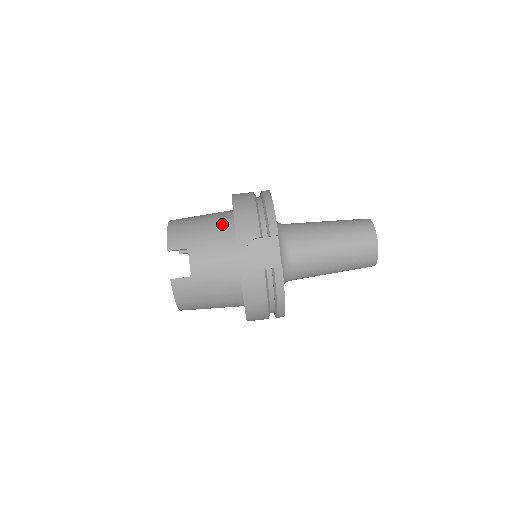
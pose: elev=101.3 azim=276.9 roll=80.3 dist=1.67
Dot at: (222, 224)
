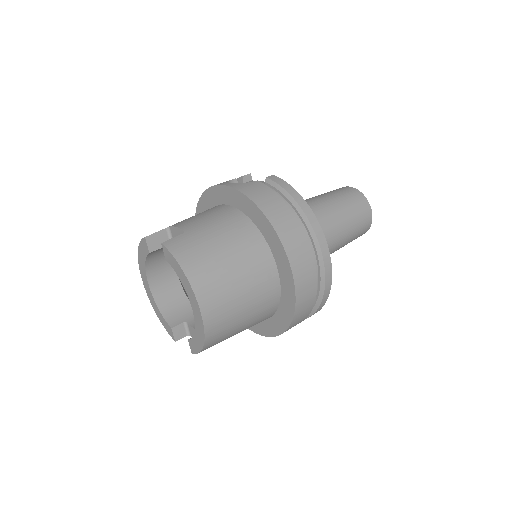
Dot at: occluded
